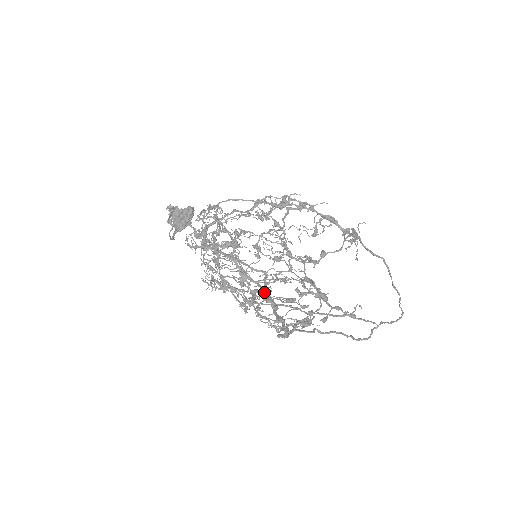
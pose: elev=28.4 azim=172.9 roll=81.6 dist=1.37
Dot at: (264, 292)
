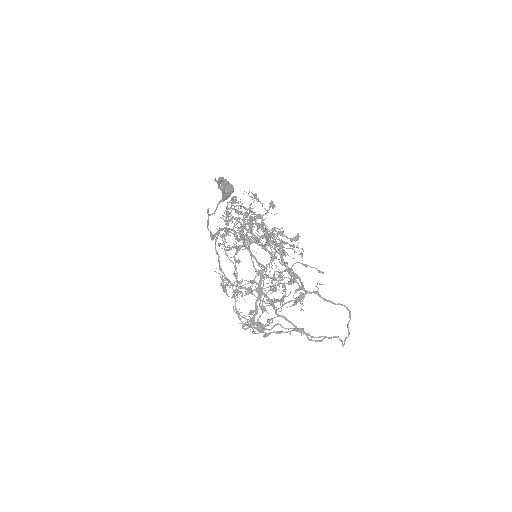
Dot at: occluded
